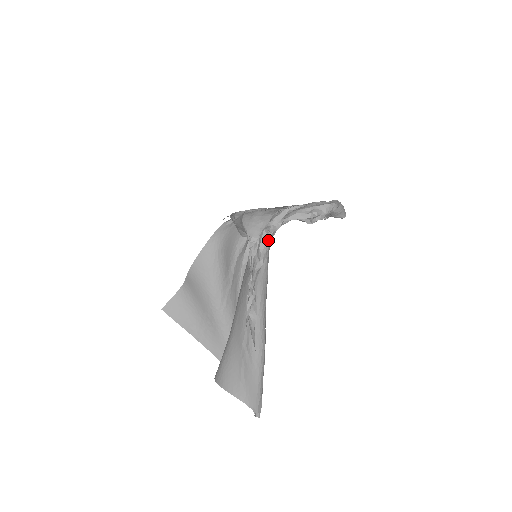
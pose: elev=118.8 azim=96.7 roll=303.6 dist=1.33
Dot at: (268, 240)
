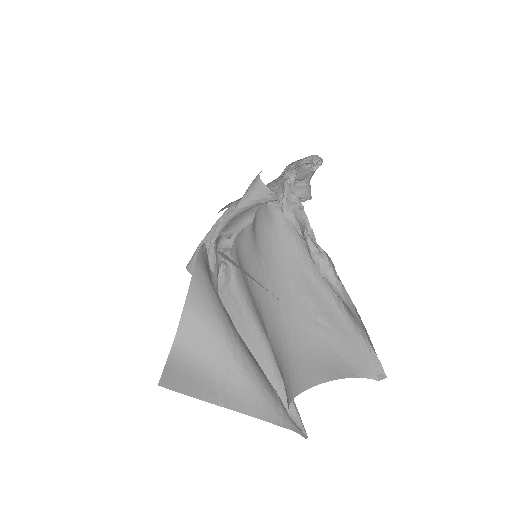
Dot at: (292, 188)
